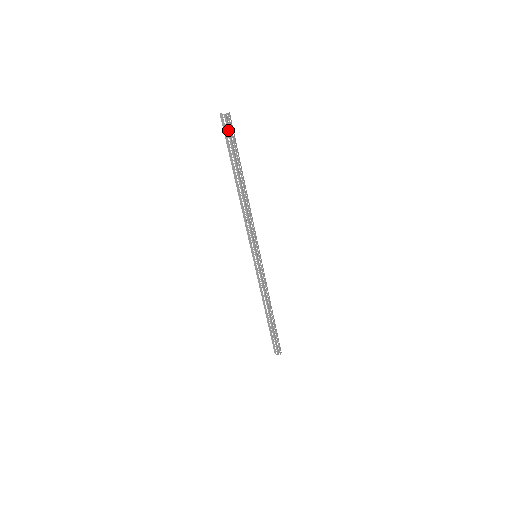
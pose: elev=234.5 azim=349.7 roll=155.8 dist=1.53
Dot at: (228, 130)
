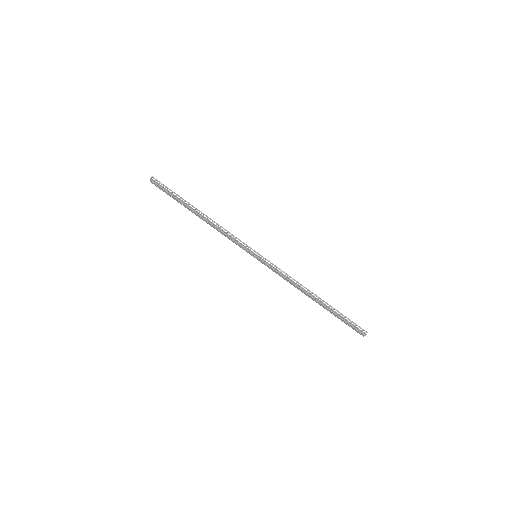
Dot at: (159, 187)
